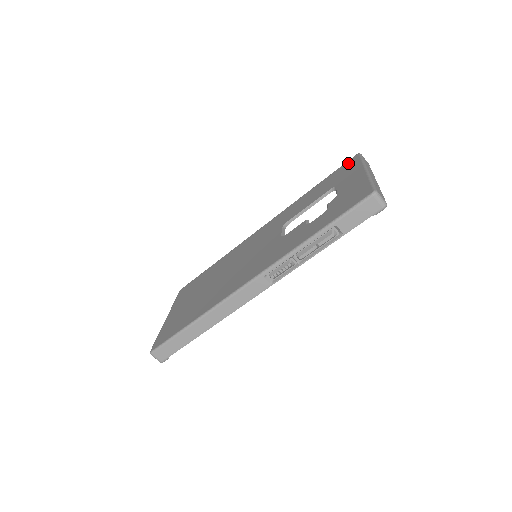
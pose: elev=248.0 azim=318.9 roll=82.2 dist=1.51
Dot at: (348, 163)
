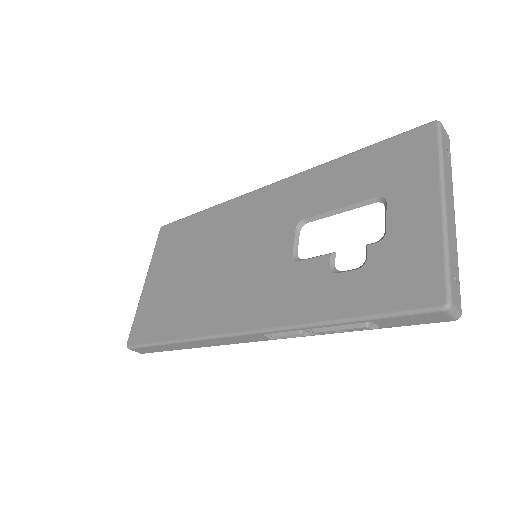
Dot at: (415, 139)
